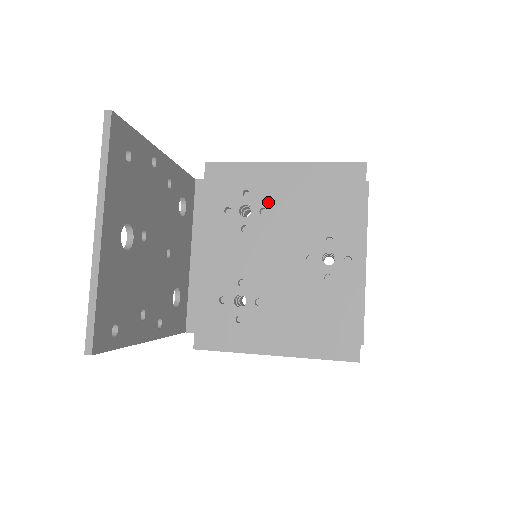
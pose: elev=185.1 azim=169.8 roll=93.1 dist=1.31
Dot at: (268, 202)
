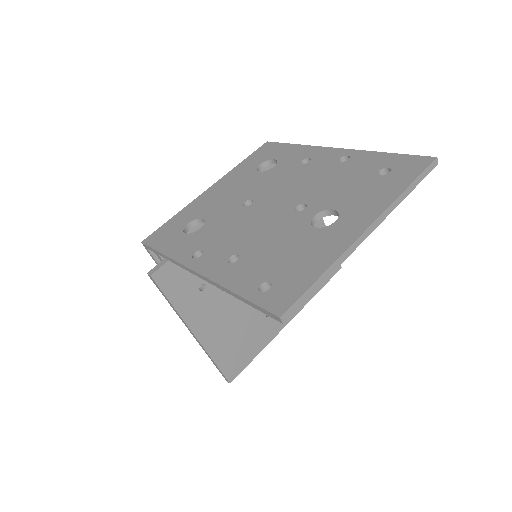
Dot at: occluded
